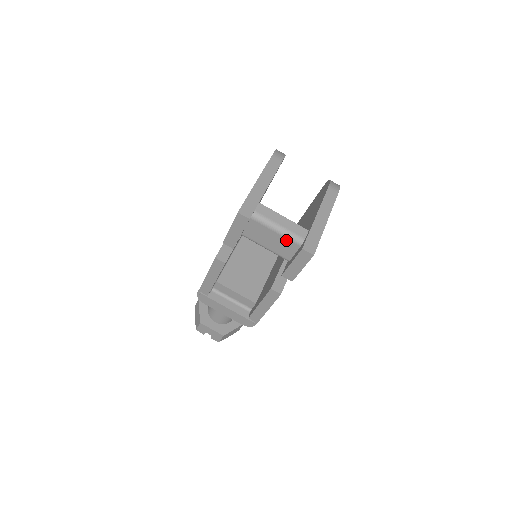
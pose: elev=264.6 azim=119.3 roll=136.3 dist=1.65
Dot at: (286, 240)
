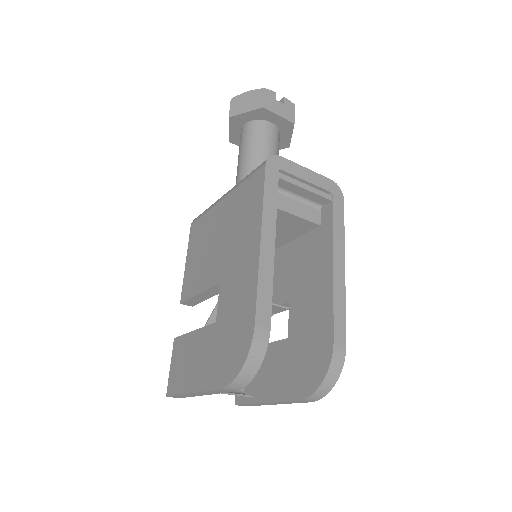
Dot at: occluded
